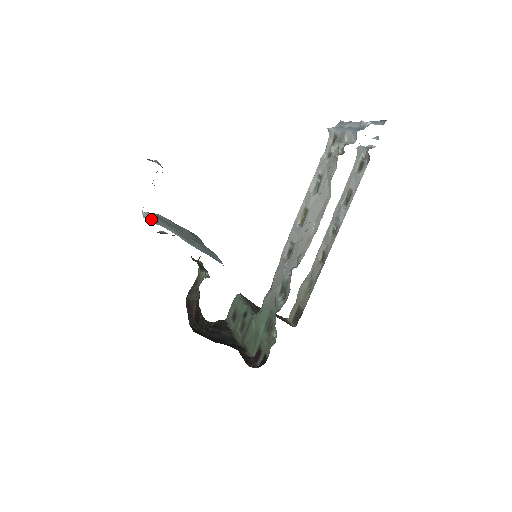
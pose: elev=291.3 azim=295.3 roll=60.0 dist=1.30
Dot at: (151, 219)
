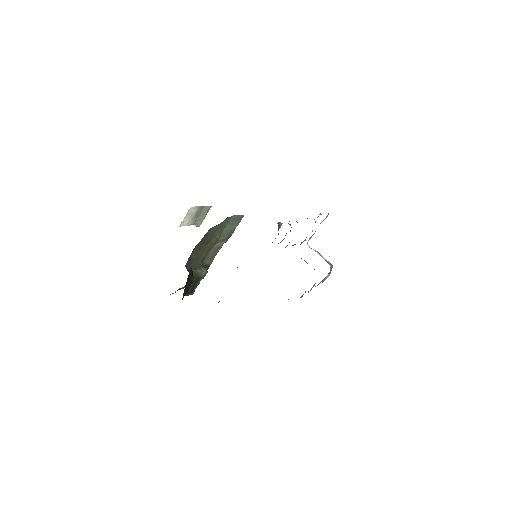
Dot at: occluded
